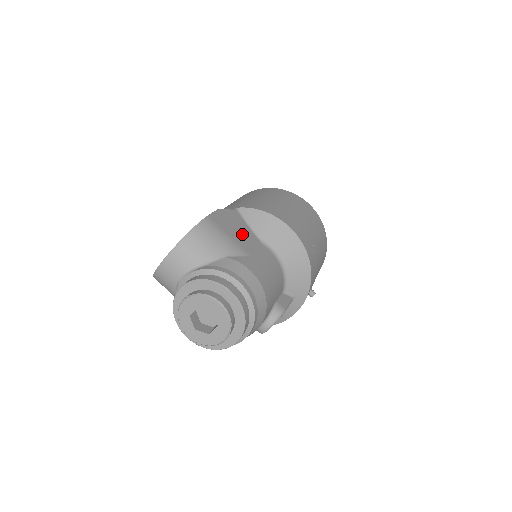
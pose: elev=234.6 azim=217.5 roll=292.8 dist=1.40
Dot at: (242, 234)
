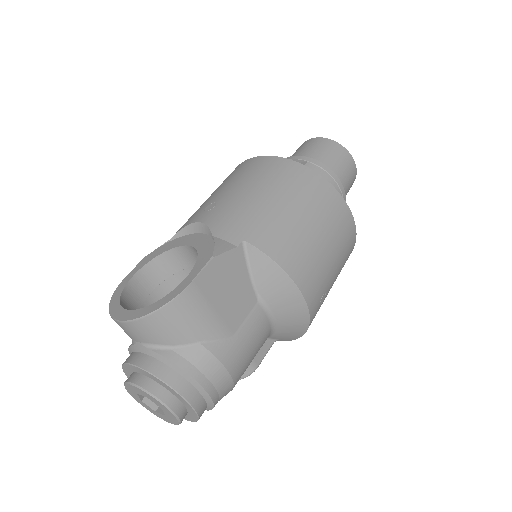
Dot at: (235, 296)
